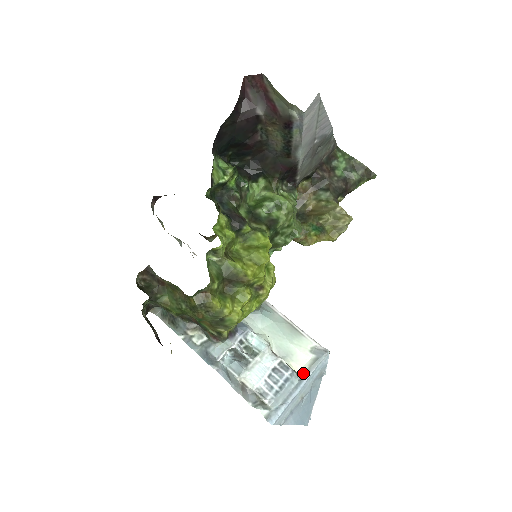
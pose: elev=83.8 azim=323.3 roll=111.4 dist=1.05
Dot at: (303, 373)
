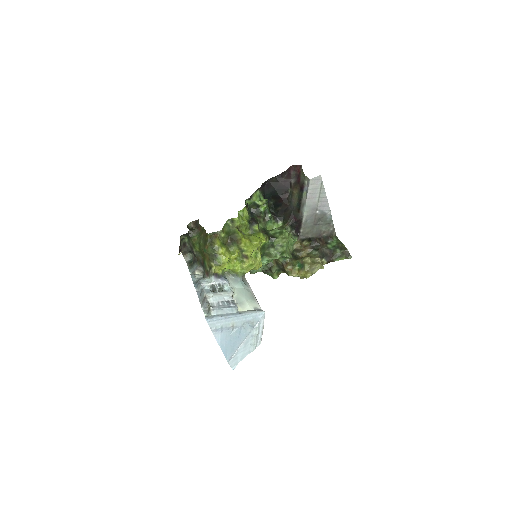
Dot at: (242, 312)
